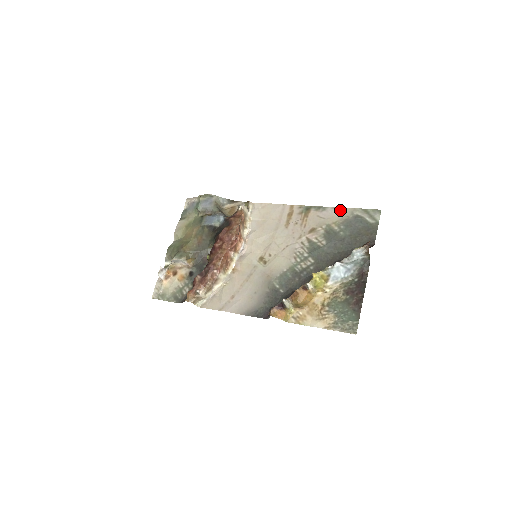
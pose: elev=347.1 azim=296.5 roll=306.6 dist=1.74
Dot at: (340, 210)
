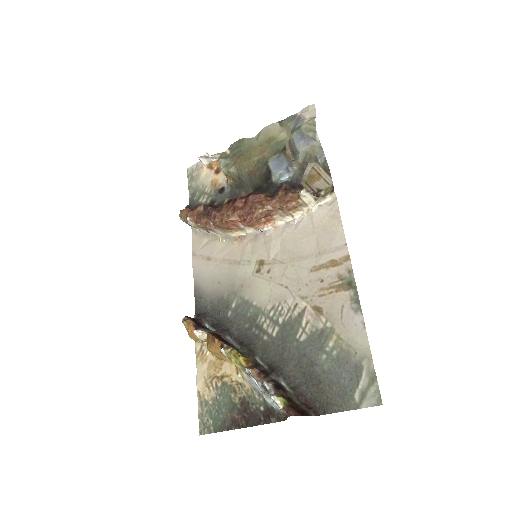
Dot at: (362, 336)
